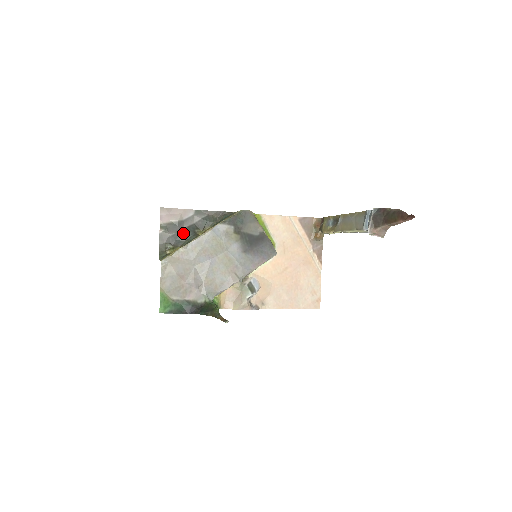
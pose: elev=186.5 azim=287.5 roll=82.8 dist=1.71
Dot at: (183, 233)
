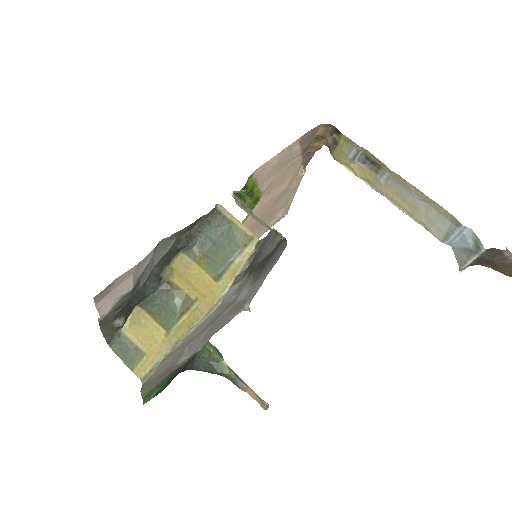
Dot at: (140, 293)
